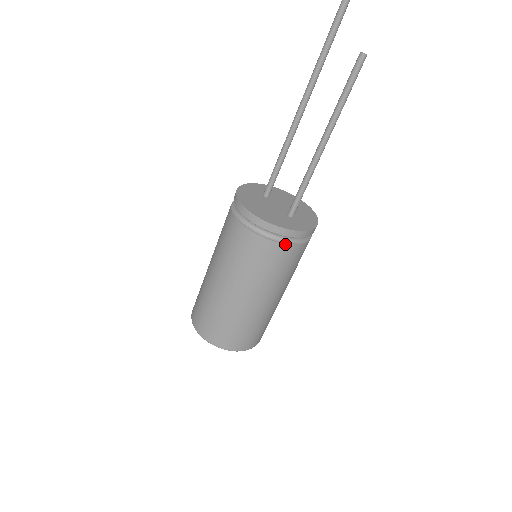
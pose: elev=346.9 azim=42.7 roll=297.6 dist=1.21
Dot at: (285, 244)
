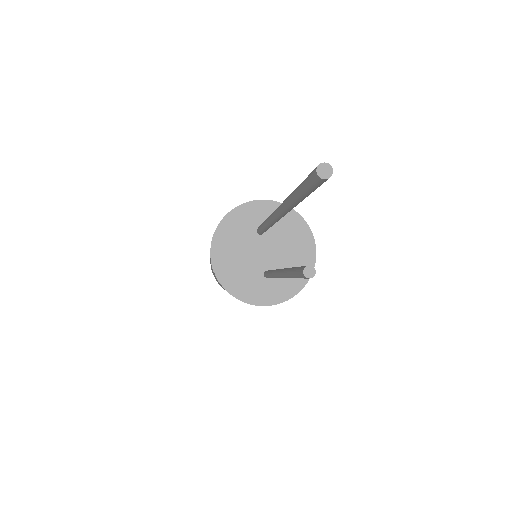
Dot at: occluded
